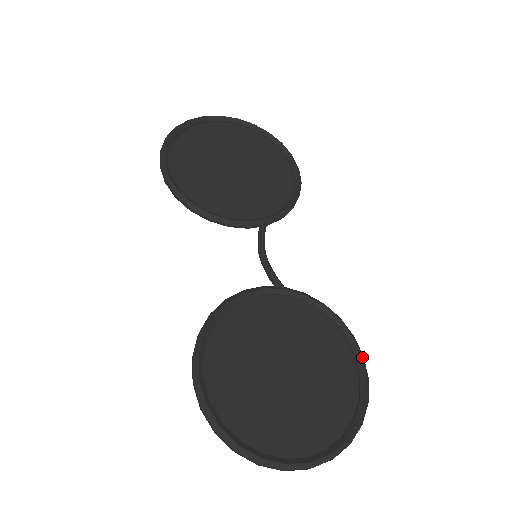
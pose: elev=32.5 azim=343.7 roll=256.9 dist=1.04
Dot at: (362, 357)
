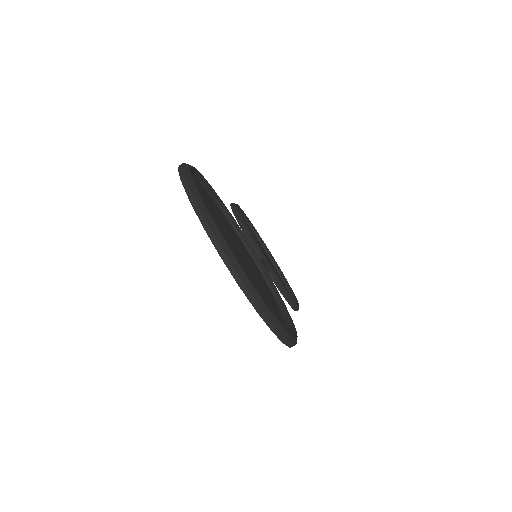
Dot at: occluded
